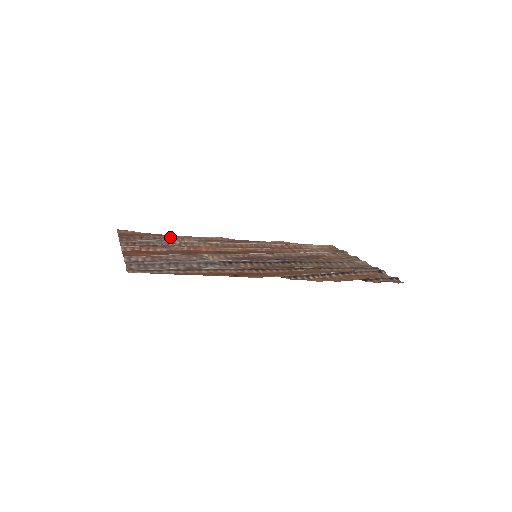
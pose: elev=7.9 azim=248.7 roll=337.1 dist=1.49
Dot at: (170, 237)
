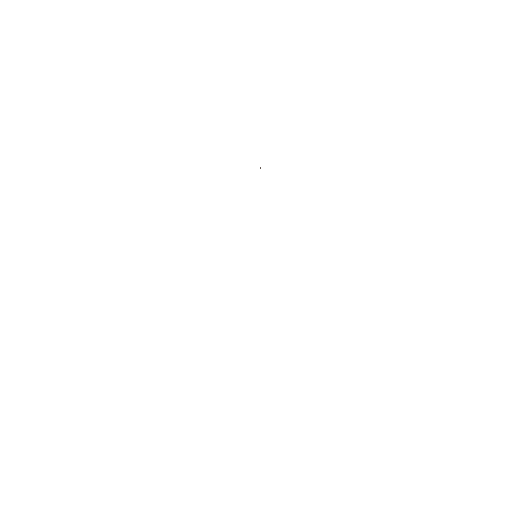
Dot at: occluded
